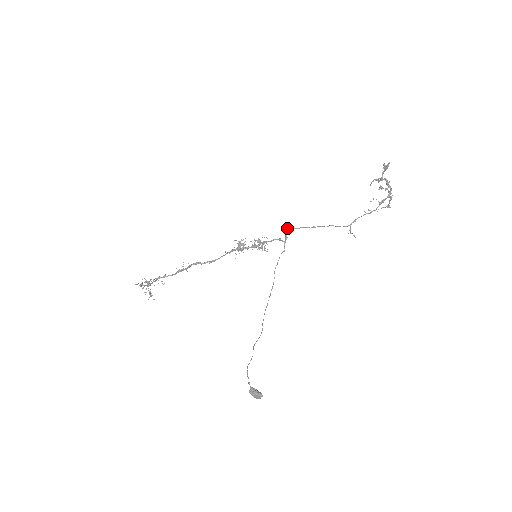
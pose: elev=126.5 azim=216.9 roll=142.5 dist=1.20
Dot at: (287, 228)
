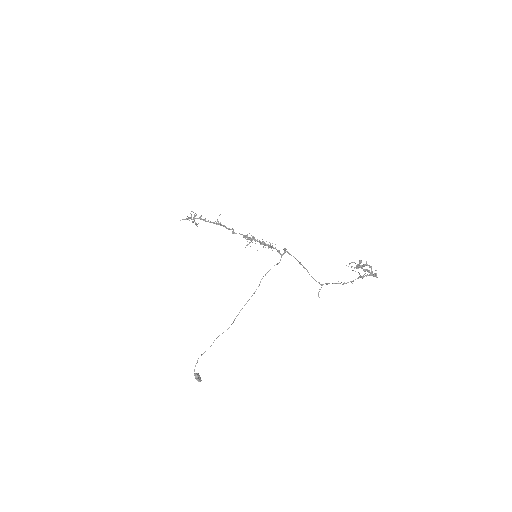
Dot at: (284, 248)
